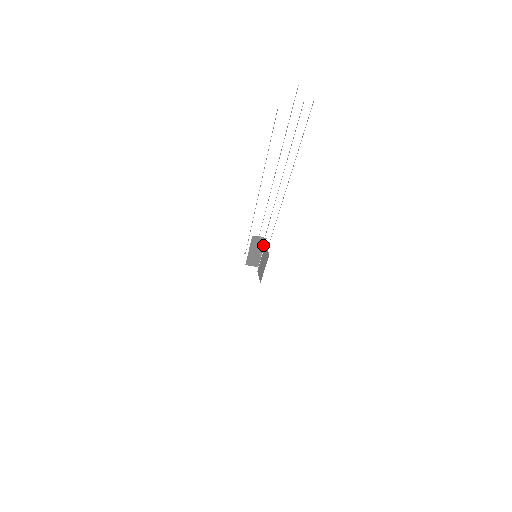
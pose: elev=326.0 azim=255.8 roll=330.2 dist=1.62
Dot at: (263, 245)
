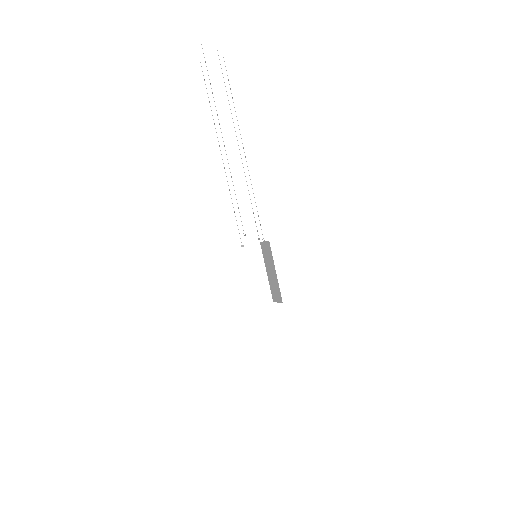
Dot at: (272, 256)
